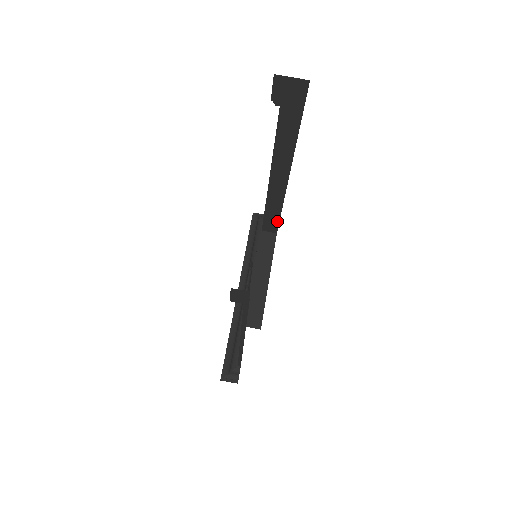
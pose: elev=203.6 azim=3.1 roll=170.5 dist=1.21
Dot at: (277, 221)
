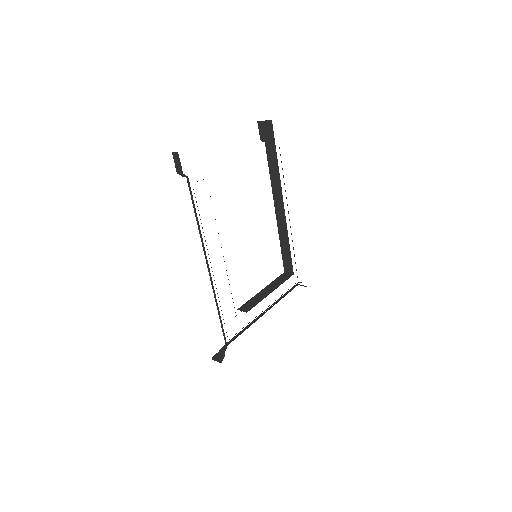
Dot at: (290, 258)
